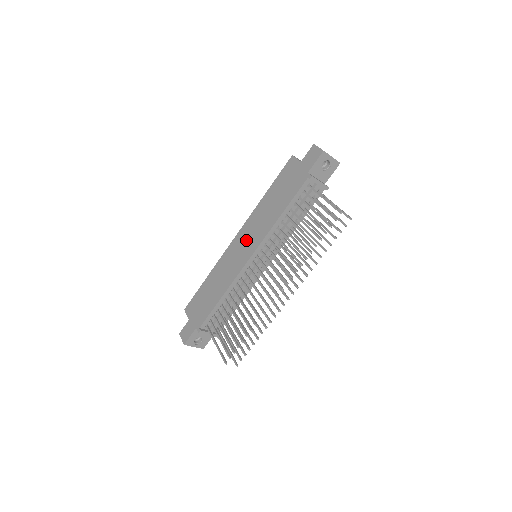
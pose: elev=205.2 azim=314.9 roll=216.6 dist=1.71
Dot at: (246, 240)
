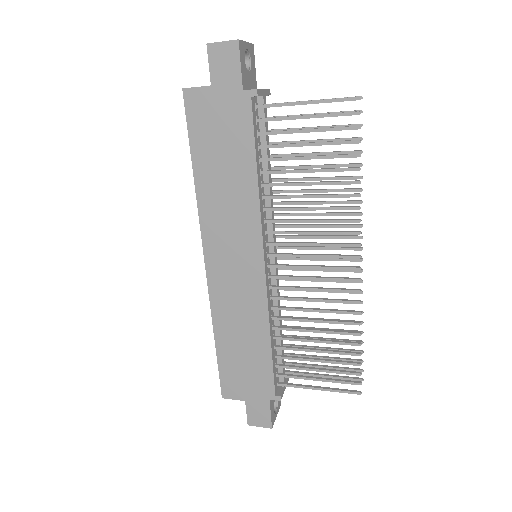
Dot at: (231, 251)
